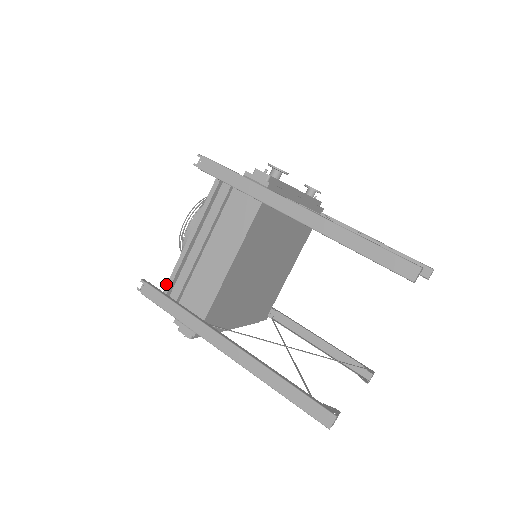
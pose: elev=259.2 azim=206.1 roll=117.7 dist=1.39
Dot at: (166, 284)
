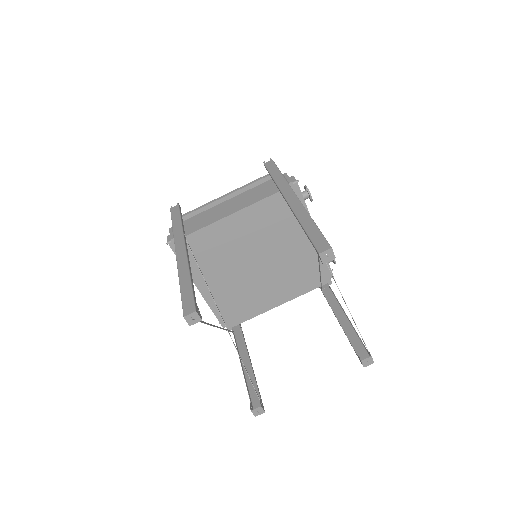
Dot at: (188, 212)
